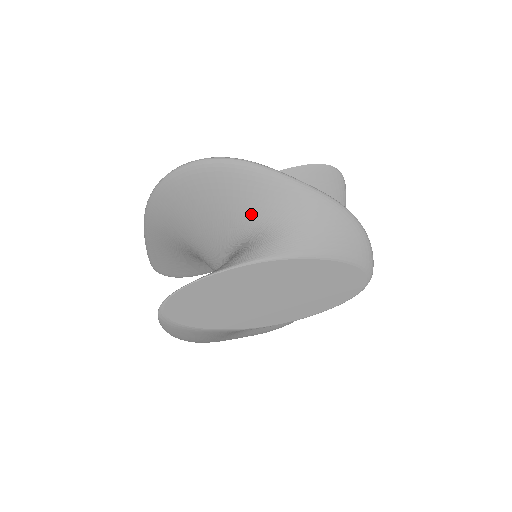
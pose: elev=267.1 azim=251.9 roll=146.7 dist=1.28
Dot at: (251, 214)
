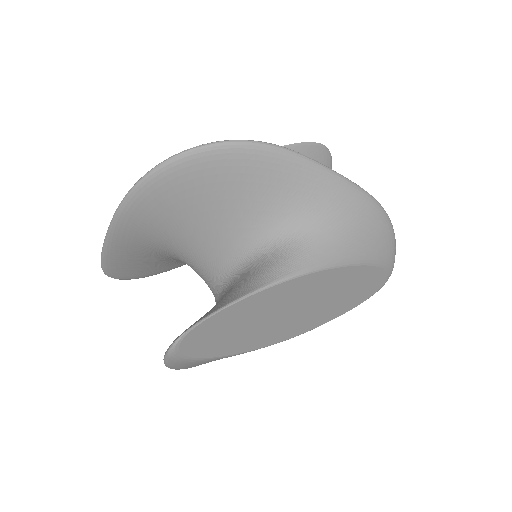
Dot at: (278, 213)
